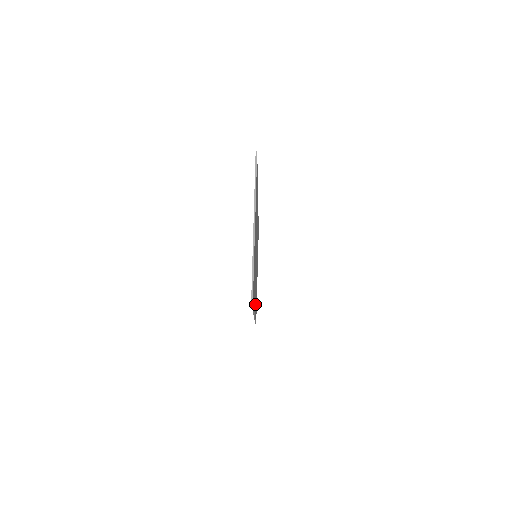
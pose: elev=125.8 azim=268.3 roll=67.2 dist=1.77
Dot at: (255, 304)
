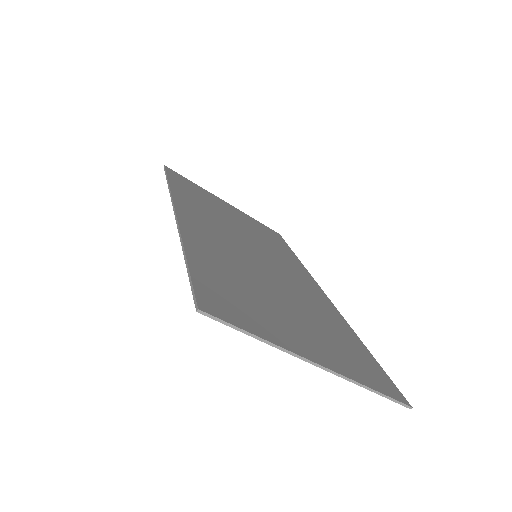
Dot at: occluded
